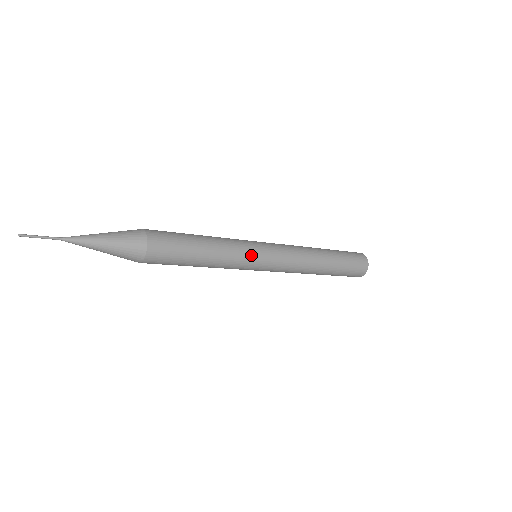
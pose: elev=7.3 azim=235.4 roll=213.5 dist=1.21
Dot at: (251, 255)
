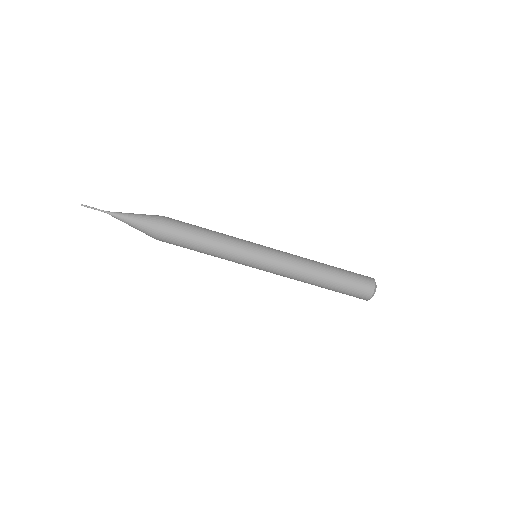
Dot at: (247, 244)
